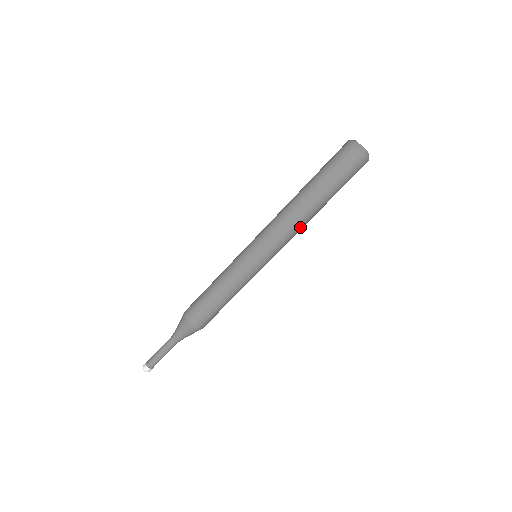
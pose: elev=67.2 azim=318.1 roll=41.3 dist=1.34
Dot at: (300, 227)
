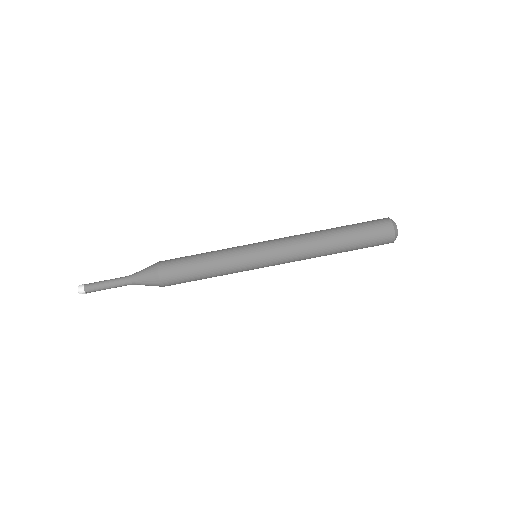
Dot at: (308, 245)
